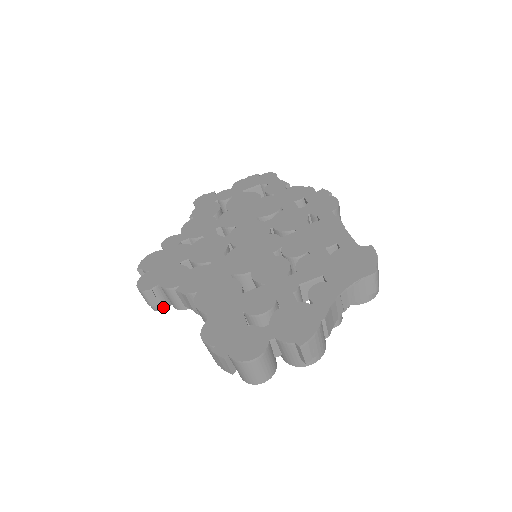
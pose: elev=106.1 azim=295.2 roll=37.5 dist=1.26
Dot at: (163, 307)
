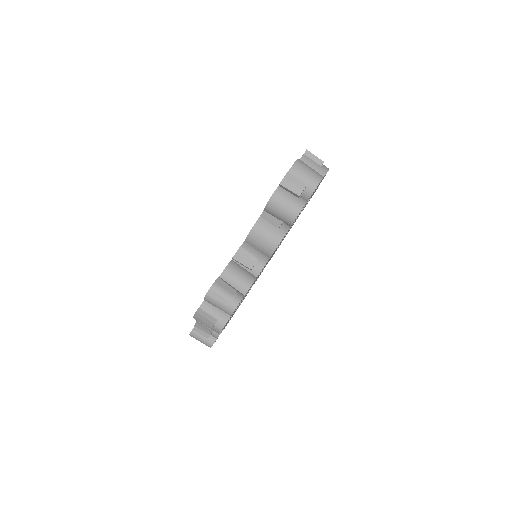
Dot at: (240, 295)
